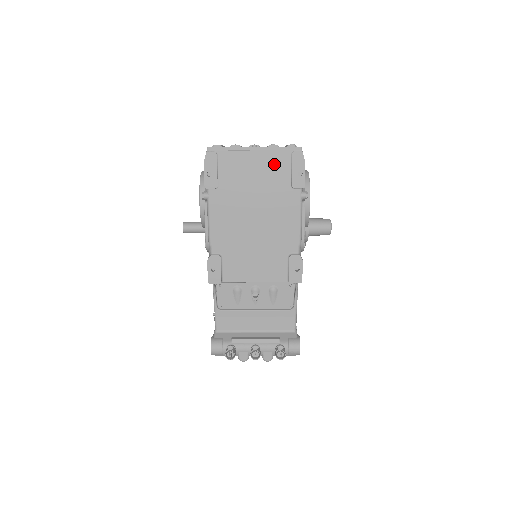
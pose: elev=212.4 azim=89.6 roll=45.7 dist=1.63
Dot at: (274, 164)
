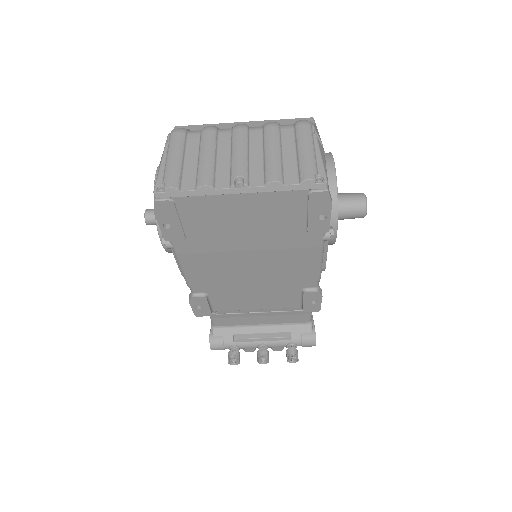
Dot at: (277, 208)
